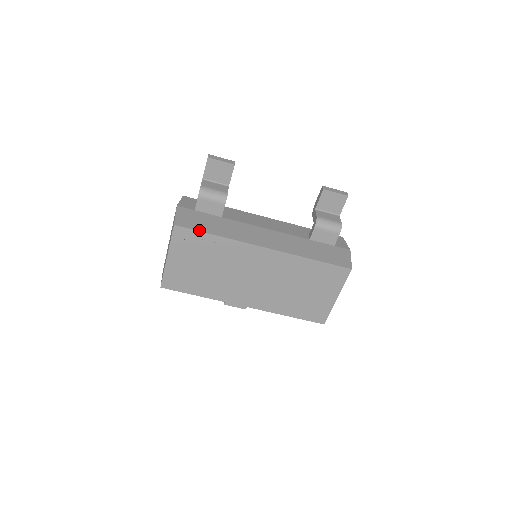
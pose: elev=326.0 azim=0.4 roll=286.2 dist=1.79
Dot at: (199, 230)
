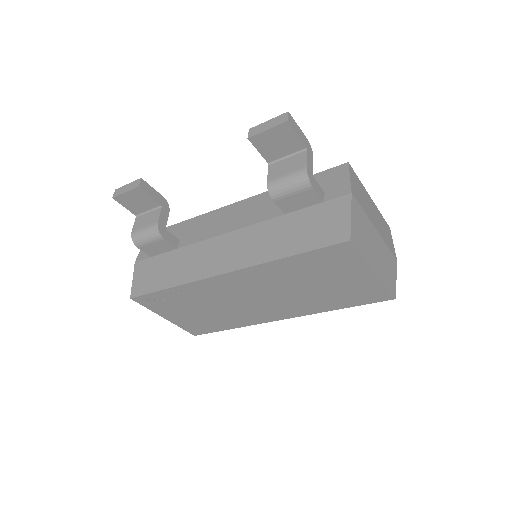
Dot at: (152, 291)
